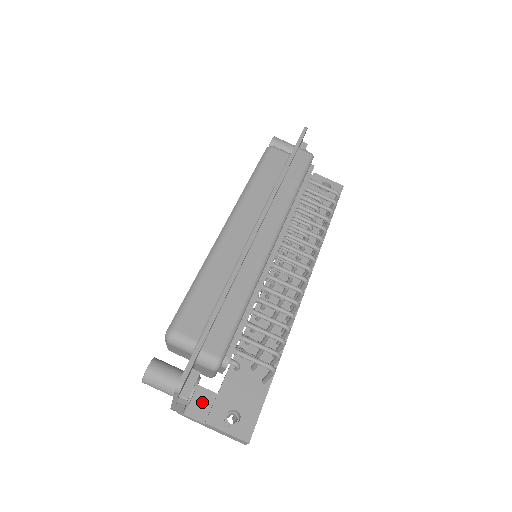
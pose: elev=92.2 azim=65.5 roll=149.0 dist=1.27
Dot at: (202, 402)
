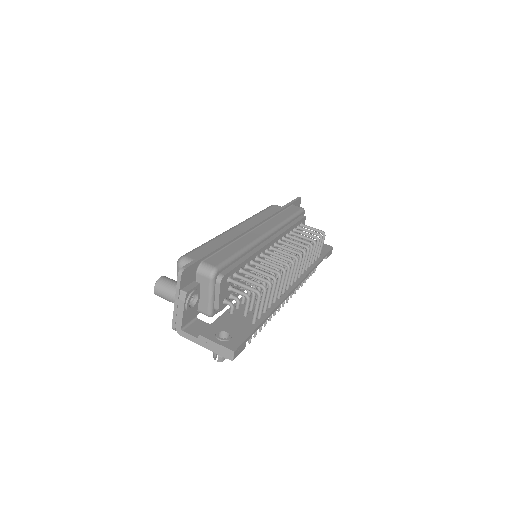
Dot at: (199, 327)
